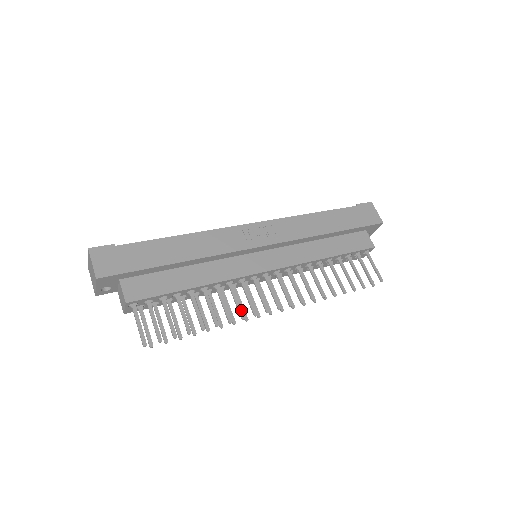
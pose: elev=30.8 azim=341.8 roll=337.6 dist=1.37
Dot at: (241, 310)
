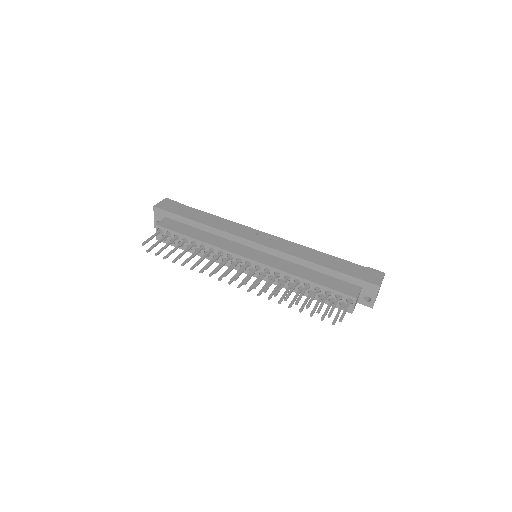
Dot at: (209, 265)
